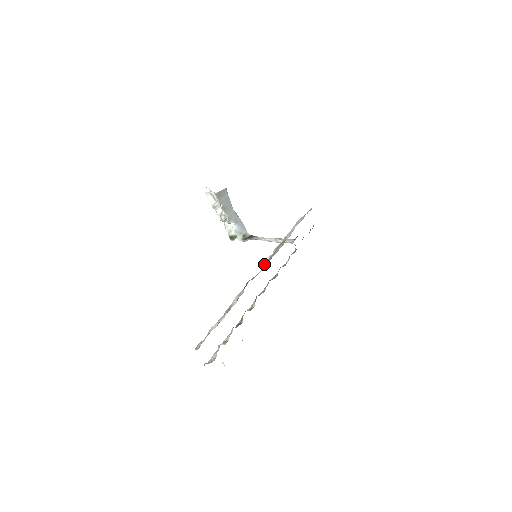
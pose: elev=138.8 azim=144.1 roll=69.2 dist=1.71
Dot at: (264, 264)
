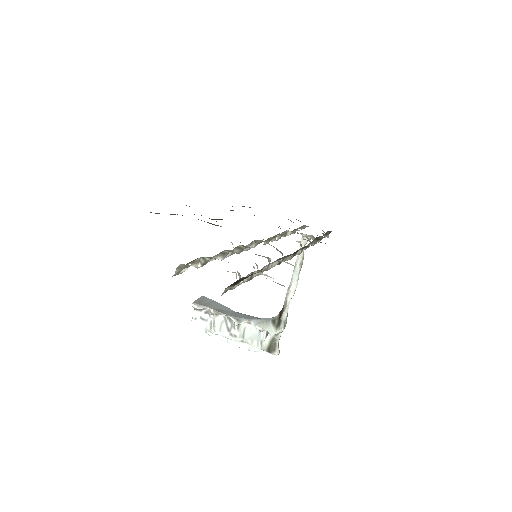
Dot at: occluded
